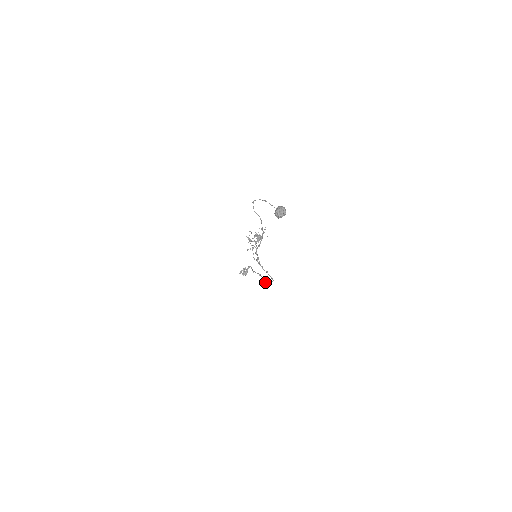
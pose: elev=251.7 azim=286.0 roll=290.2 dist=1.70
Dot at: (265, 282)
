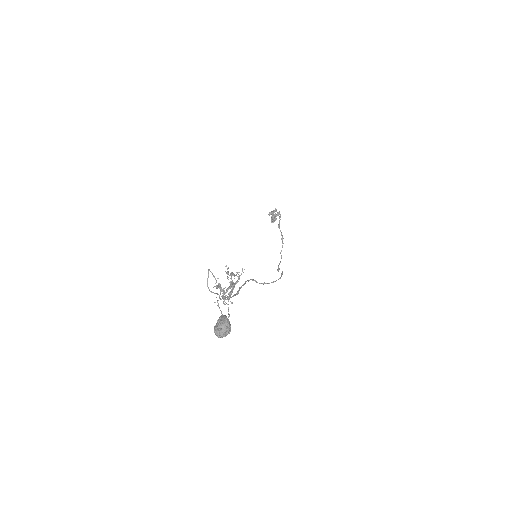
Dot at: occluded
